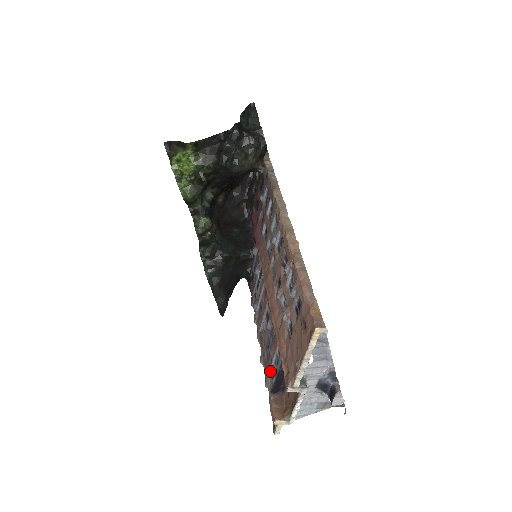
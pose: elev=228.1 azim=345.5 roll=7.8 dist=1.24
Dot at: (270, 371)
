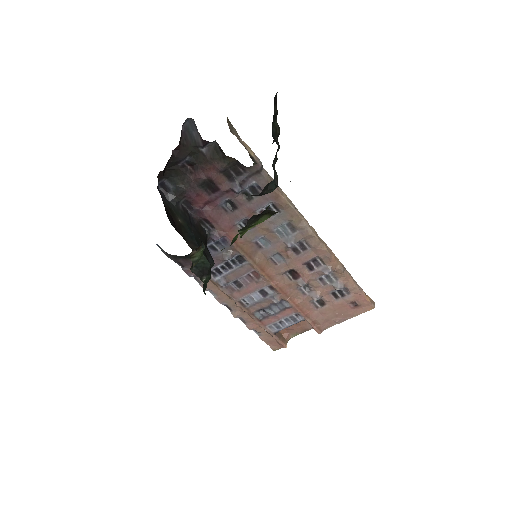
Dot at: (273, 324)
